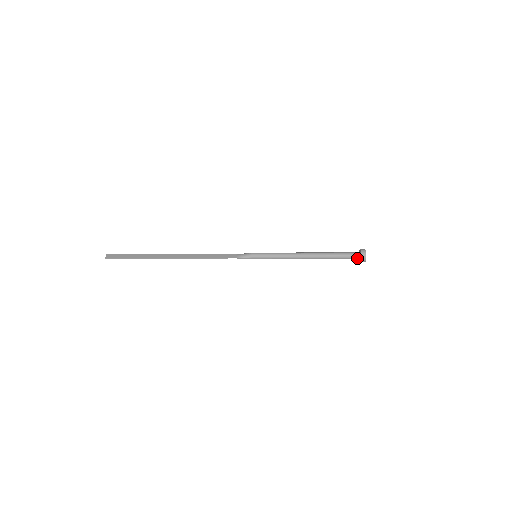
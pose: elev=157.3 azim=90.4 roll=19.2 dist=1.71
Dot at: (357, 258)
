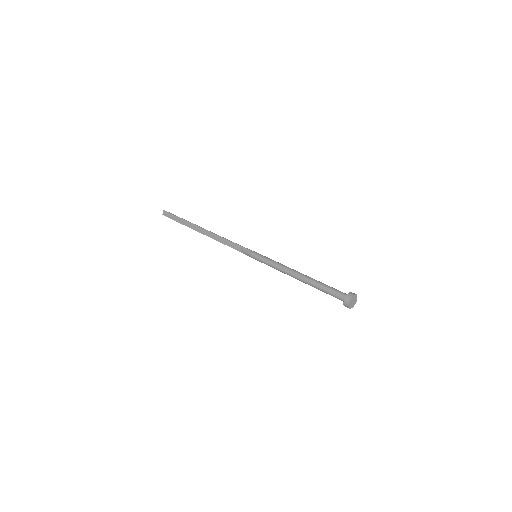
Dot at: occluded
